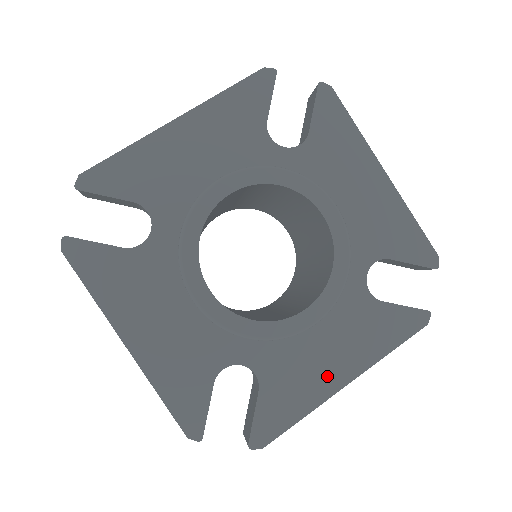
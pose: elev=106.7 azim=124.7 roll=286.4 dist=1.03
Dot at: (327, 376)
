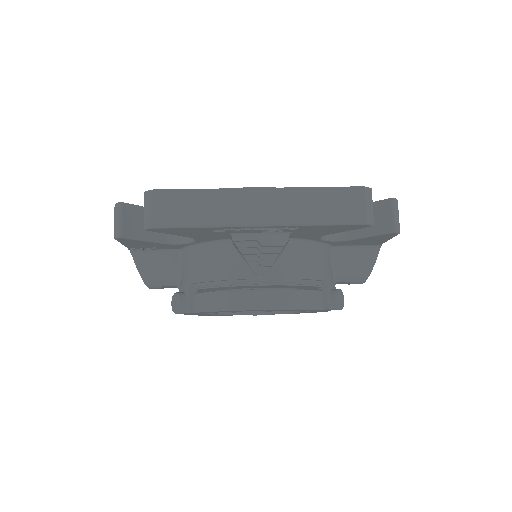
Dot at: occluded
